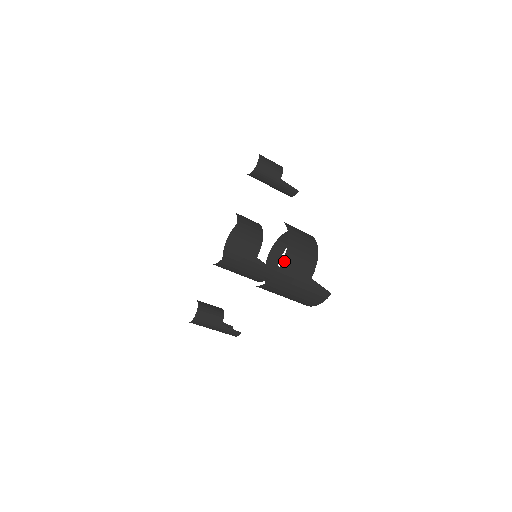
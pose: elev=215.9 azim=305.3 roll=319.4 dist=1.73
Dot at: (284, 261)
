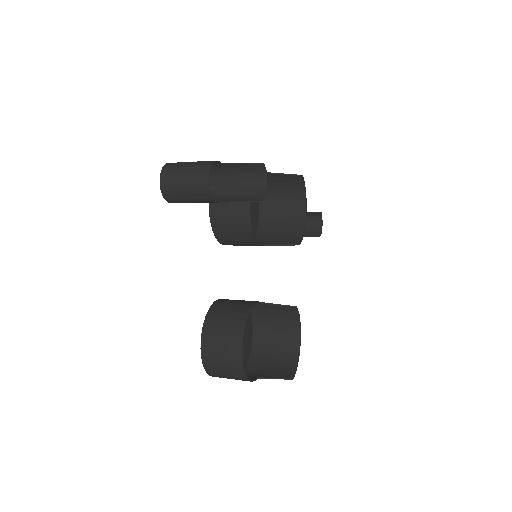
Dot at: occluded
